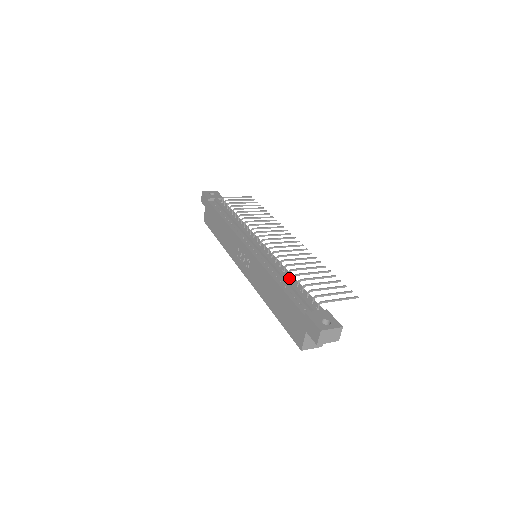
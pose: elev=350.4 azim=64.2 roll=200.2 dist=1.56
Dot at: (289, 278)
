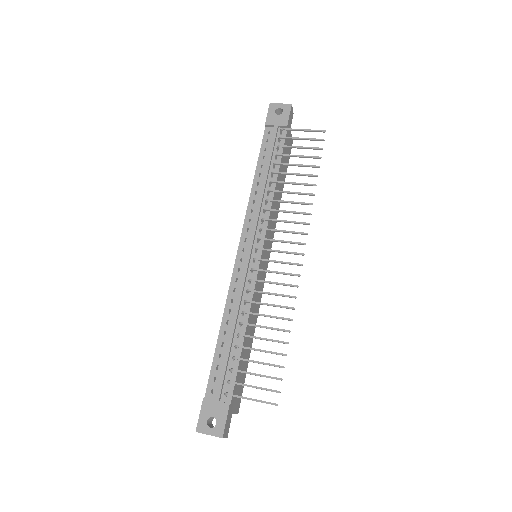
Dot at: (238, 329)
